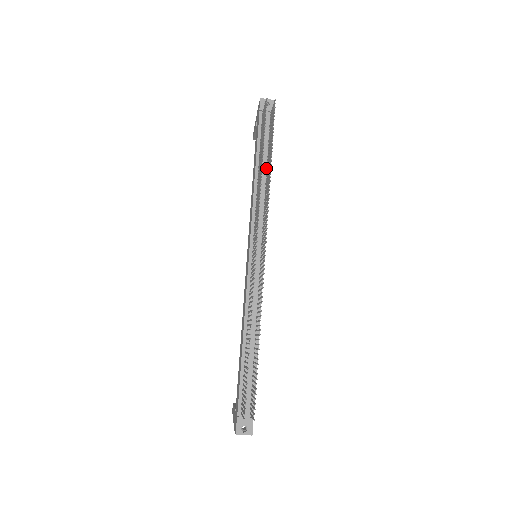
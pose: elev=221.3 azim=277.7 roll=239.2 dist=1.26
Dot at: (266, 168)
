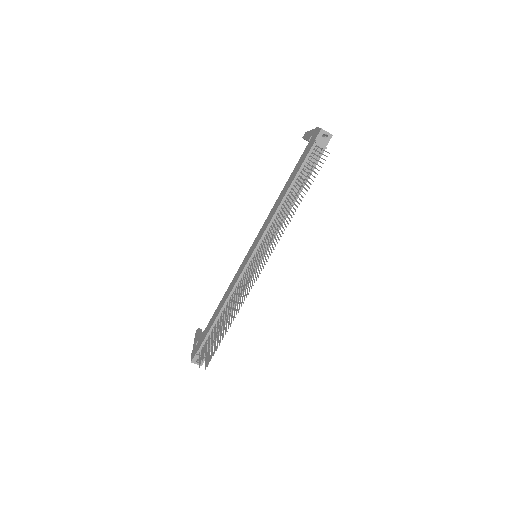
Dot at: occluded
